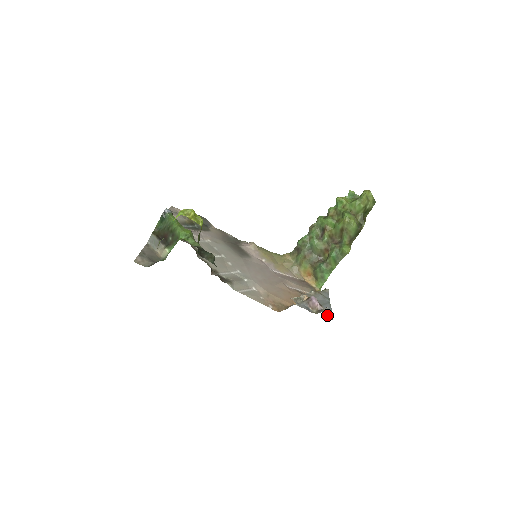
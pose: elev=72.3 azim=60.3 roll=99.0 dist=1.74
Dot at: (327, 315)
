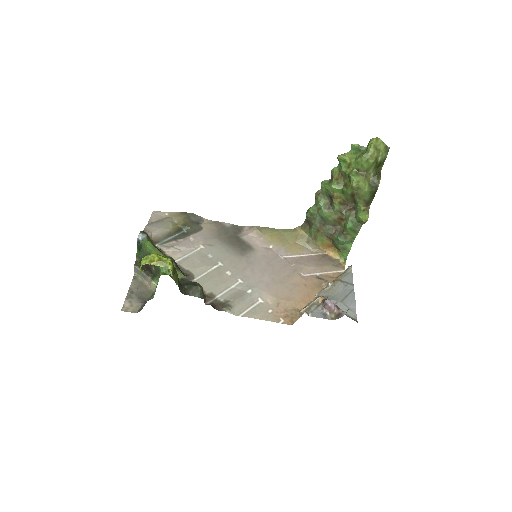
Dot at: (349, 315)
